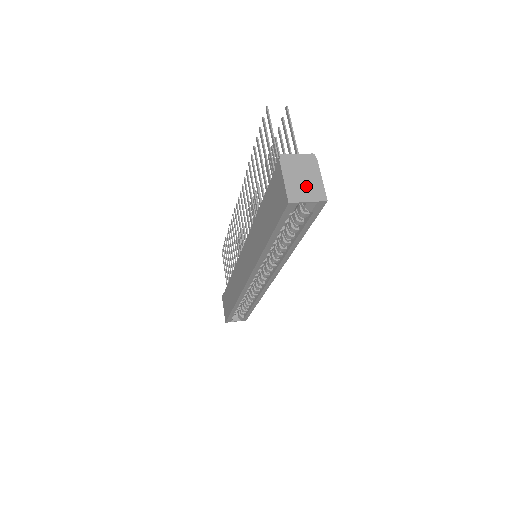
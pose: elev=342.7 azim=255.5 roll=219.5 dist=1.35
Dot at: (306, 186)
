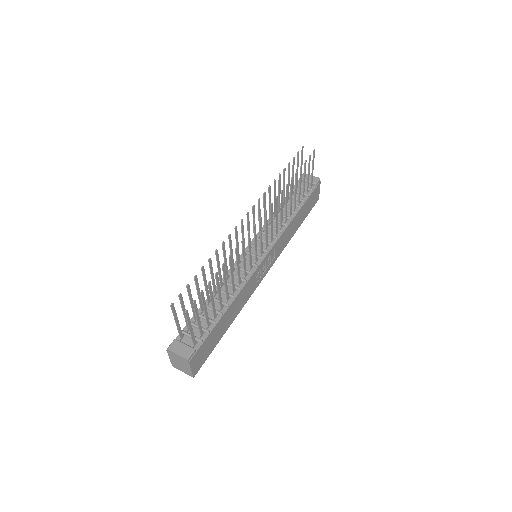
Dot at: (182, 367)
